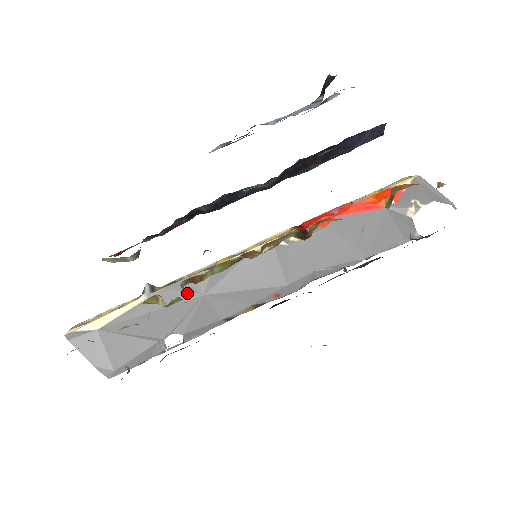
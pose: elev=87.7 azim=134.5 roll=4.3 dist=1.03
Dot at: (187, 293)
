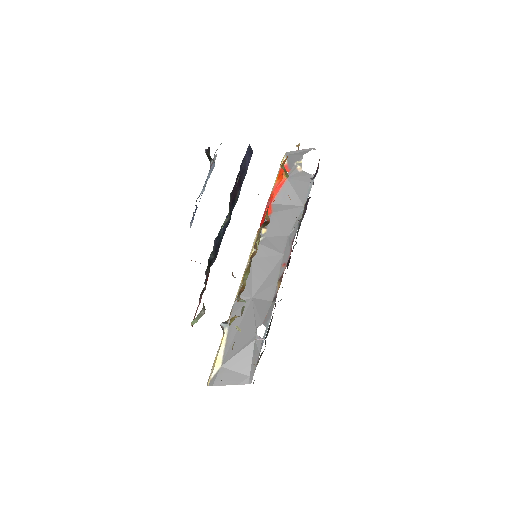
Dot at: (244, 305)
